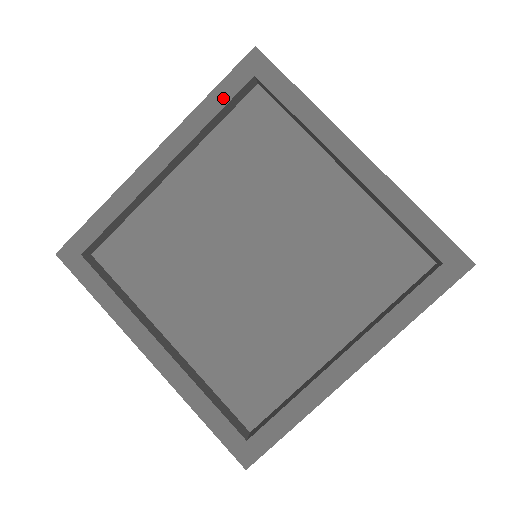
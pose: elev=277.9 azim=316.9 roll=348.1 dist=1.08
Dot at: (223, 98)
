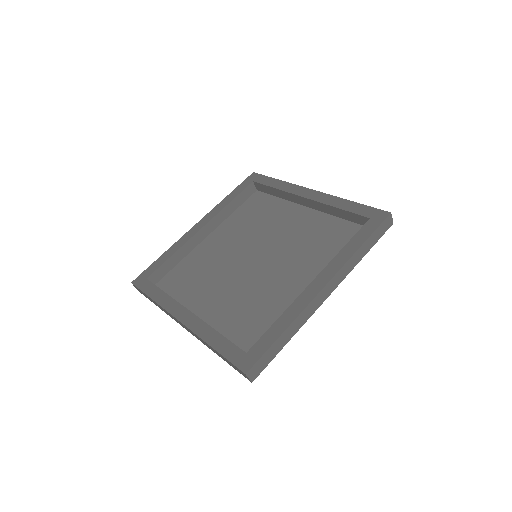
Dot at: (236, 193)
